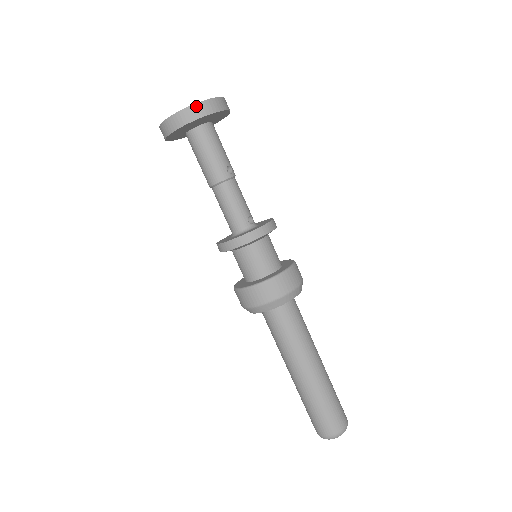
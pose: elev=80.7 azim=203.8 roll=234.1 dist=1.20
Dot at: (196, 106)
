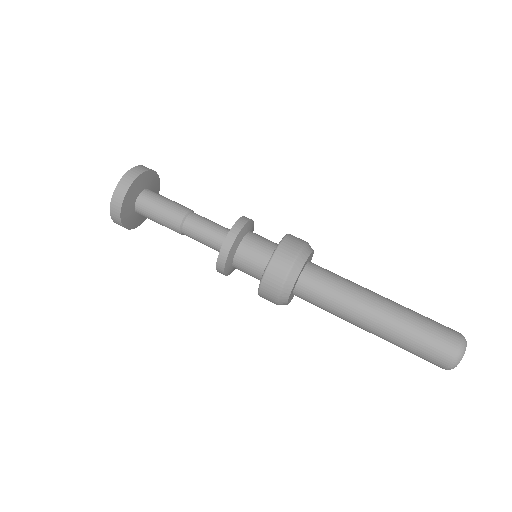
Dot at: occluded
